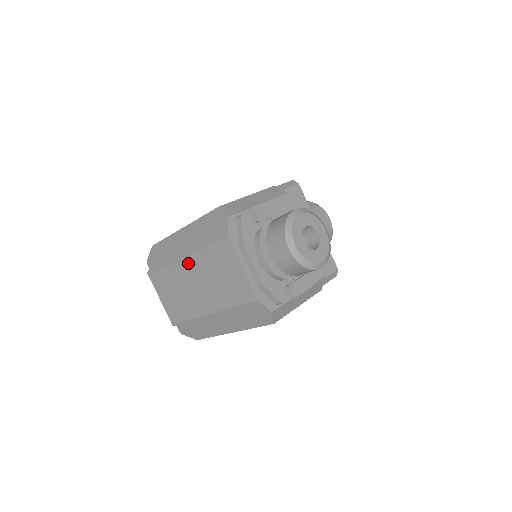
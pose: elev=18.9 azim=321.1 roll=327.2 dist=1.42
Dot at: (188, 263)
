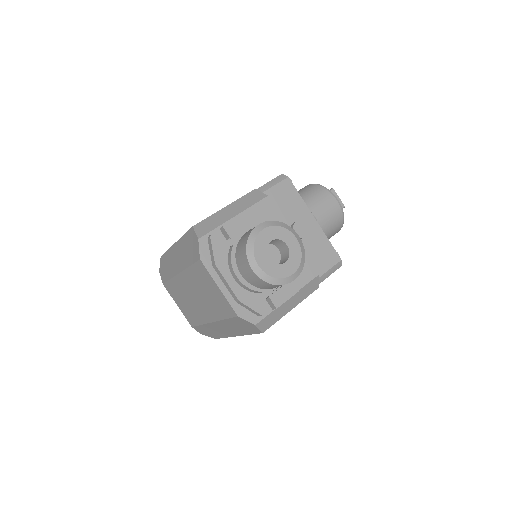
Dot at: (182, 278)
